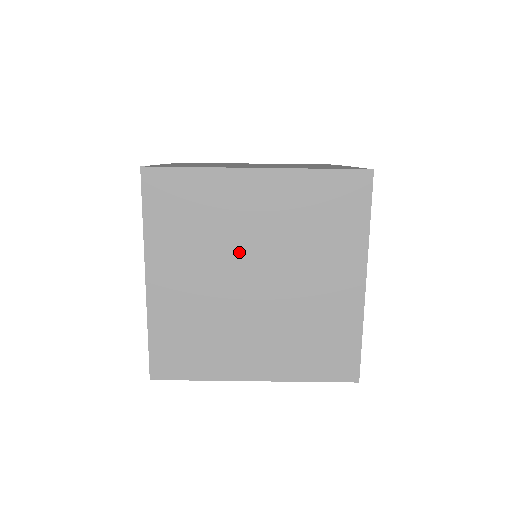
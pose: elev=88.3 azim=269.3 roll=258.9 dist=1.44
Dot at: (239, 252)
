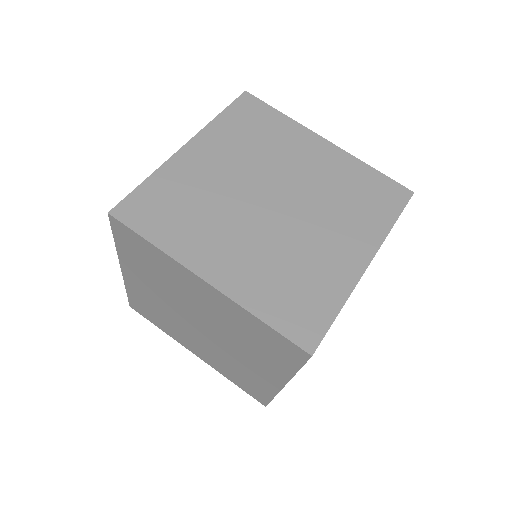
Dot at: (240, 197)
